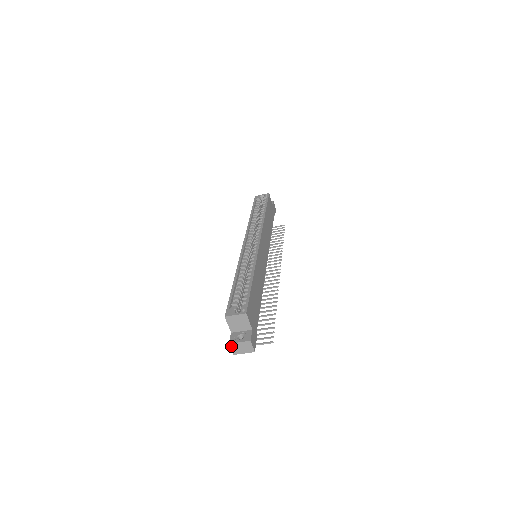
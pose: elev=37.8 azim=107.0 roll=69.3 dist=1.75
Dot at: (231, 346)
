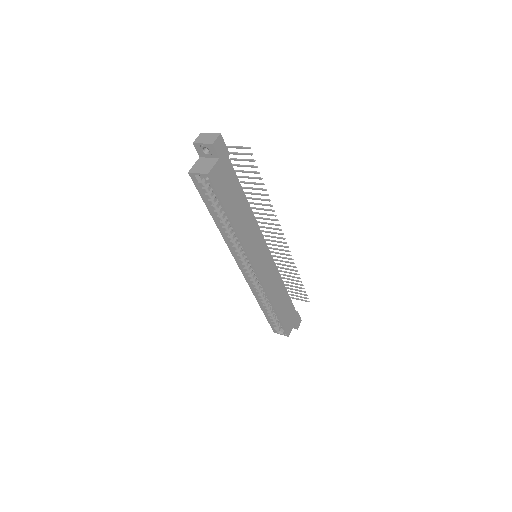
Dot at: occluded
